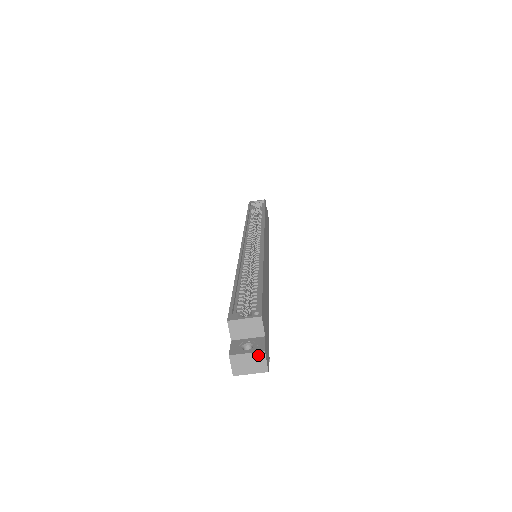
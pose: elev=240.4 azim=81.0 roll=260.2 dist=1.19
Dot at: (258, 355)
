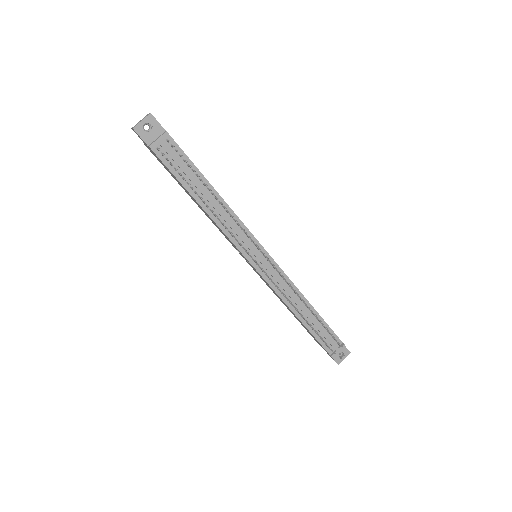
Dot at: occluded
